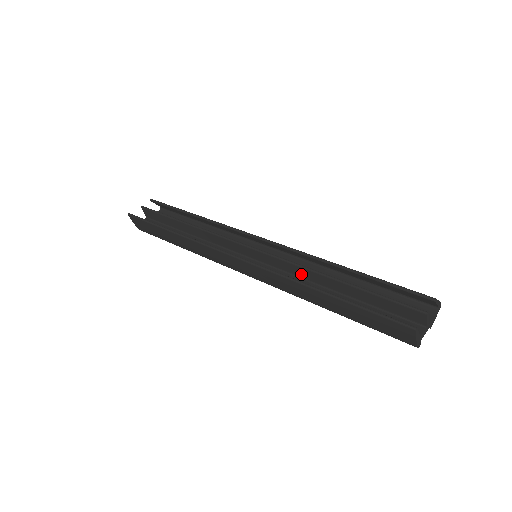
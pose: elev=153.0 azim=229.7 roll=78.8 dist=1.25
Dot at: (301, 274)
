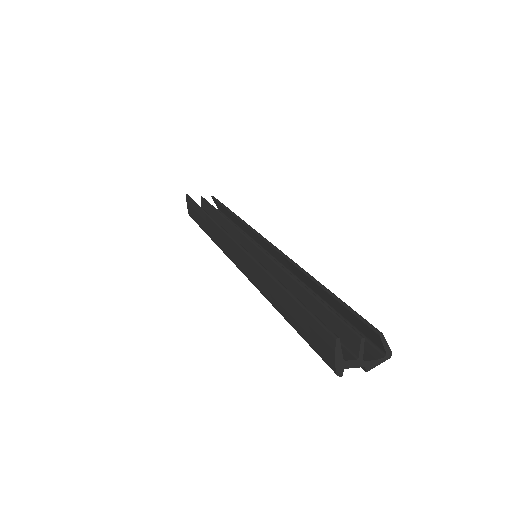
Dot at: (279, 277)
